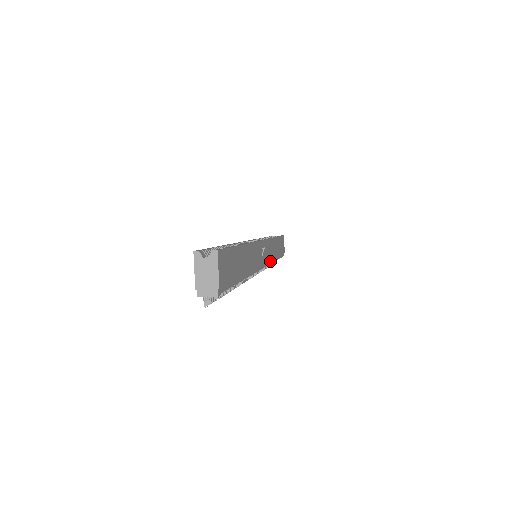
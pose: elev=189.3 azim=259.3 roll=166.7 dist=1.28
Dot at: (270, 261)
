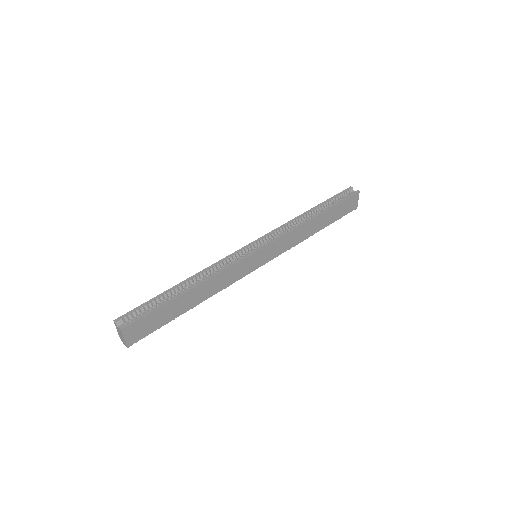
Dot at: (289, 247)
